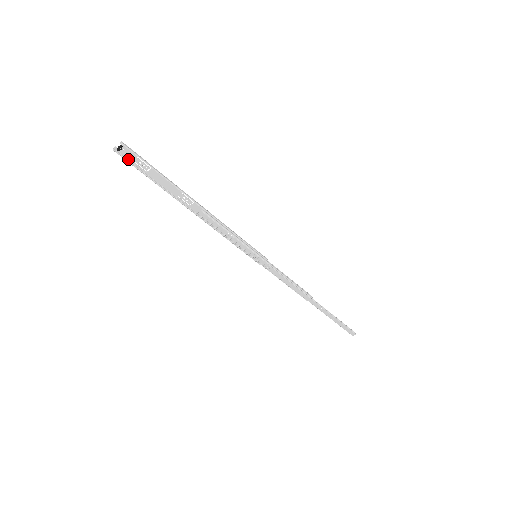
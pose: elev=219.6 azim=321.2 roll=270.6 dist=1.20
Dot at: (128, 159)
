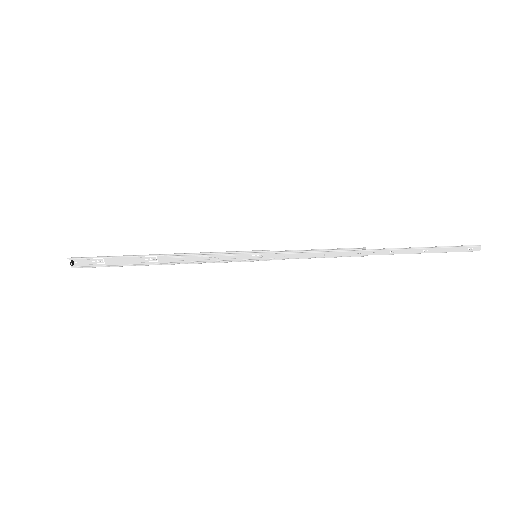
Dot at: (86, 266)
